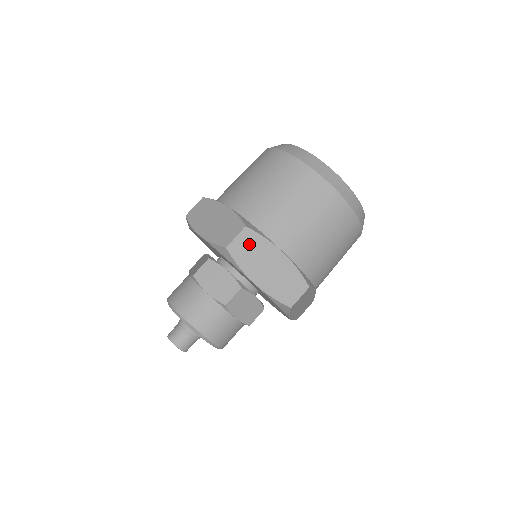
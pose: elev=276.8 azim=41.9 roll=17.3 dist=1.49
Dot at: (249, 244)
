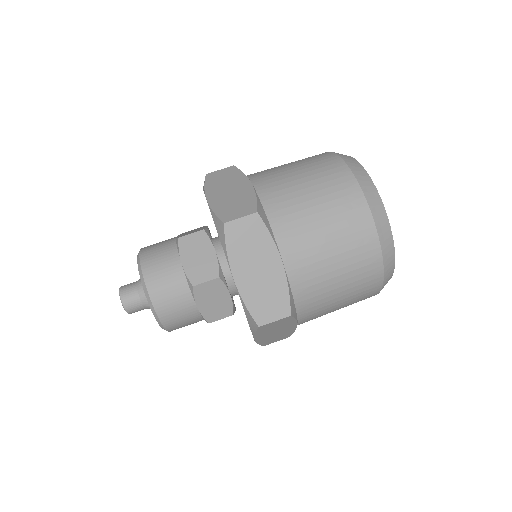
Dot at: (251, 233)
